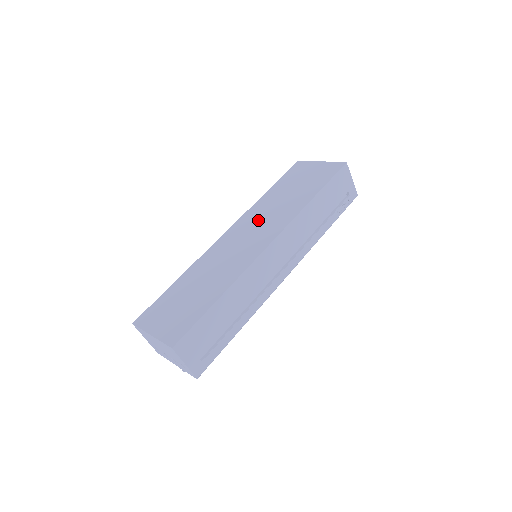
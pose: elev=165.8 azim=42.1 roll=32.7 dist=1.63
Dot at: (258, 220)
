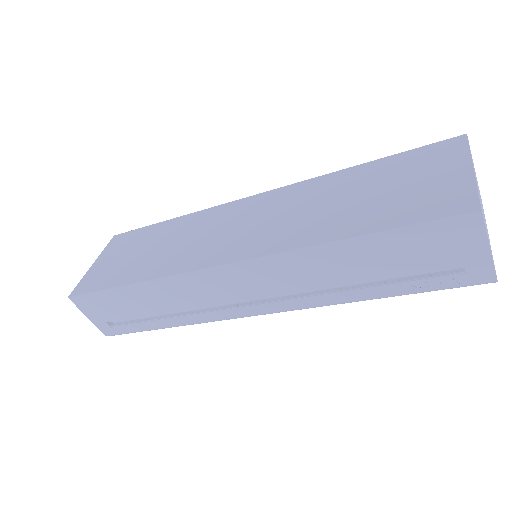
Dot at: (278, 210)
